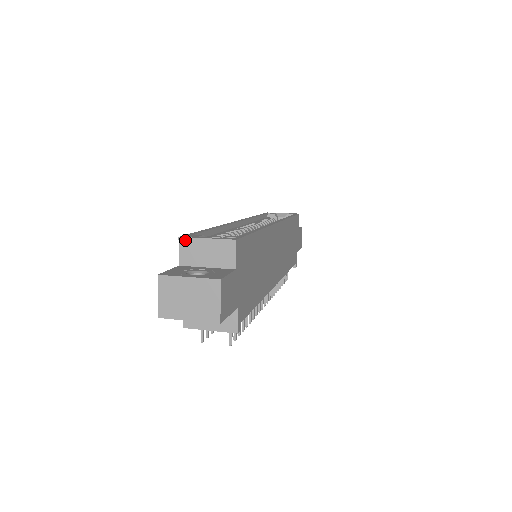
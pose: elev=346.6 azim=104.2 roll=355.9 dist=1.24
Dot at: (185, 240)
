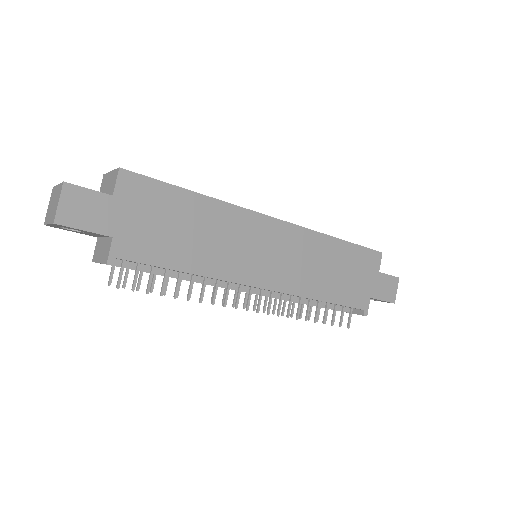
Dot at: (105, 176)
